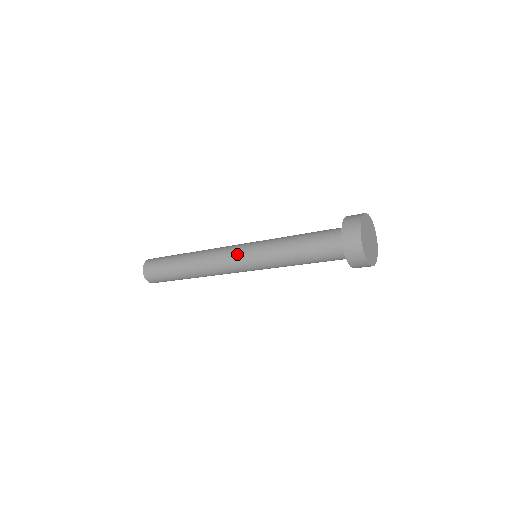
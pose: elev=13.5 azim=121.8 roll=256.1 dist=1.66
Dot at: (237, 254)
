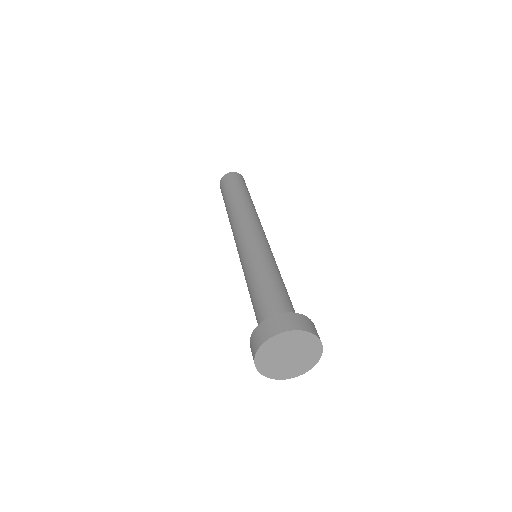
Dot at: occluded
